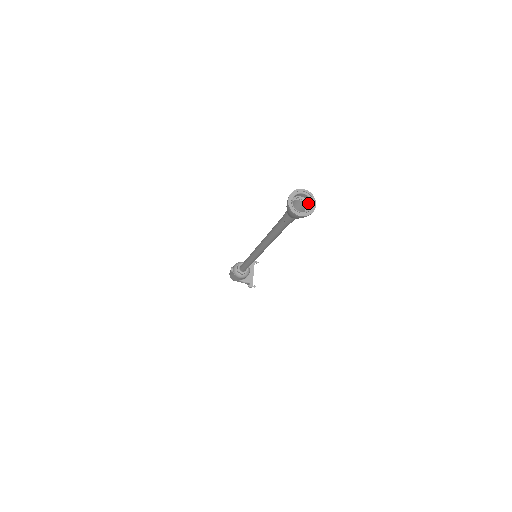
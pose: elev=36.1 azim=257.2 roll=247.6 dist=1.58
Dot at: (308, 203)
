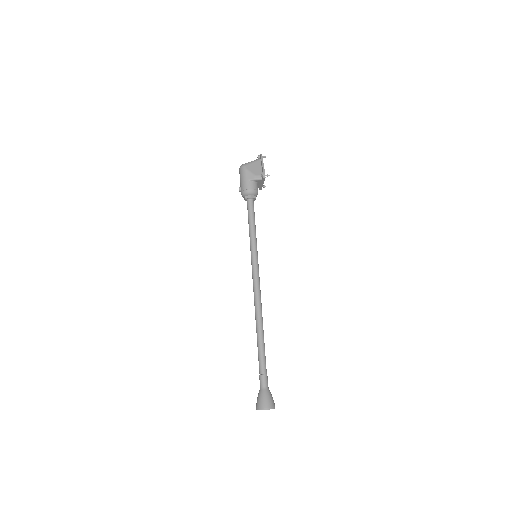
Dot at: (271, 403)
